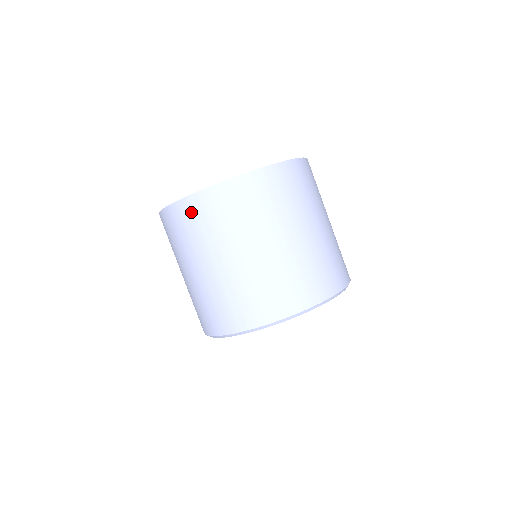
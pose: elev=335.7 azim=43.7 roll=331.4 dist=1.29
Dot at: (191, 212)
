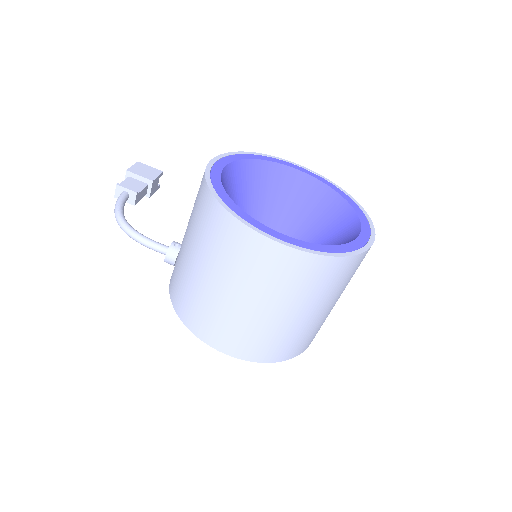
Dot at: (300, 267)
